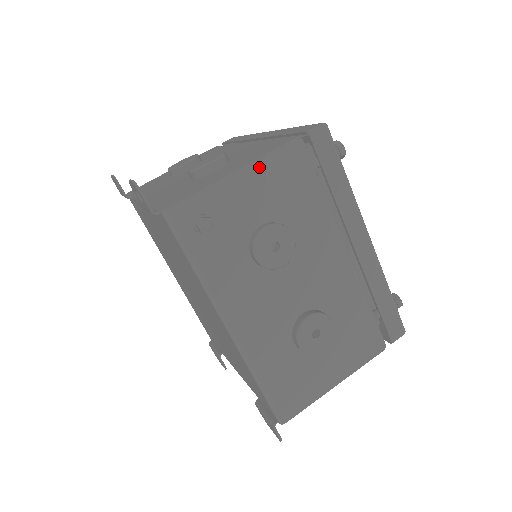
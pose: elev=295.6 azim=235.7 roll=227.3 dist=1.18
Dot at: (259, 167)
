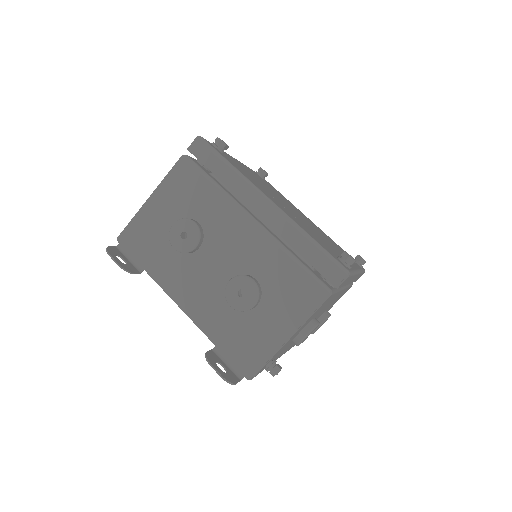
Dot at: occluded
